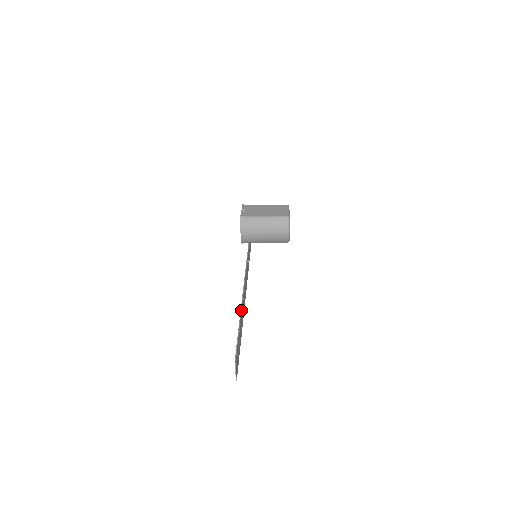
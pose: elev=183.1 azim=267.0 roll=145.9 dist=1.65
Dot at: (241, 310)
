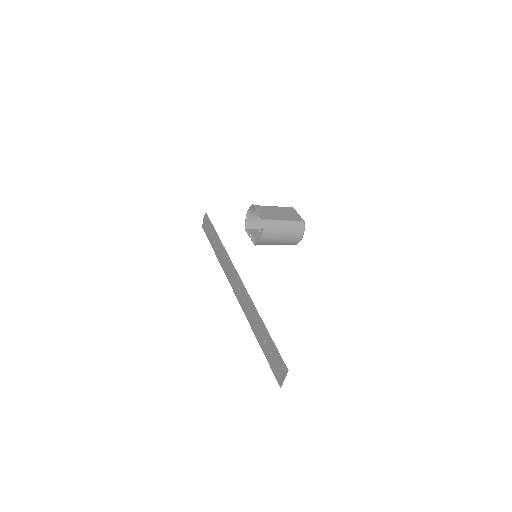
Dot at: (258, 314)
